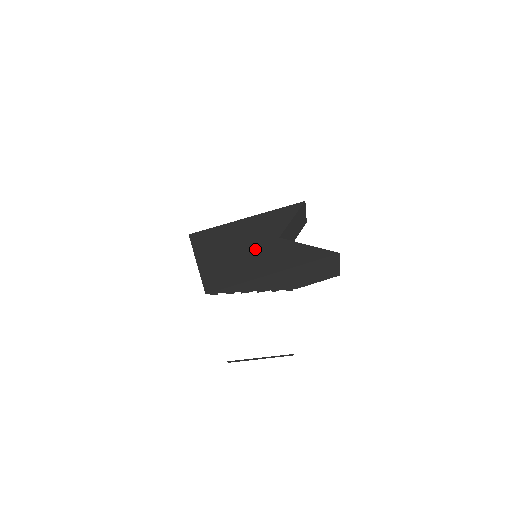
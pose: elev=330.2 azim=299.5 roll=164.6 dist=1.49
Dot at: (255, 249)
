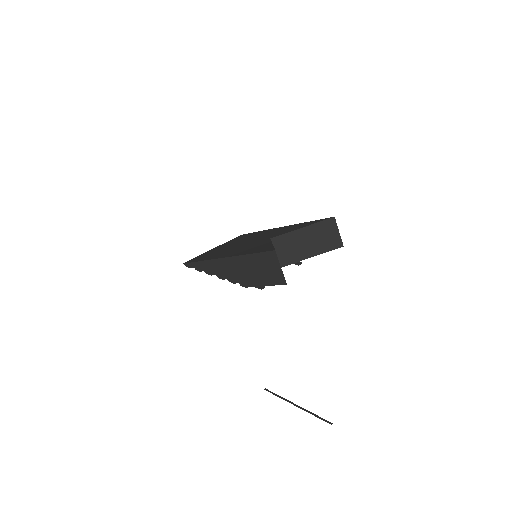
Dot at: (246, 244)
